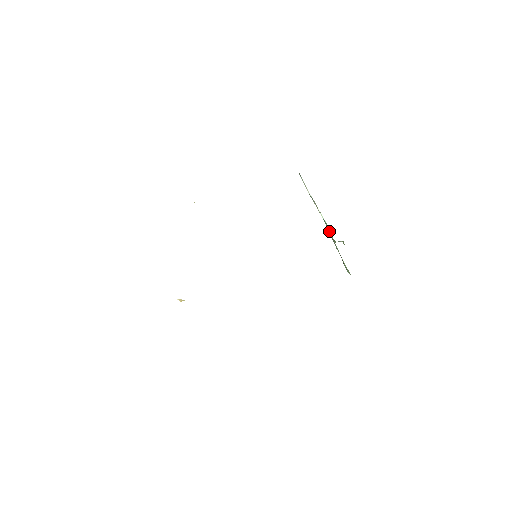
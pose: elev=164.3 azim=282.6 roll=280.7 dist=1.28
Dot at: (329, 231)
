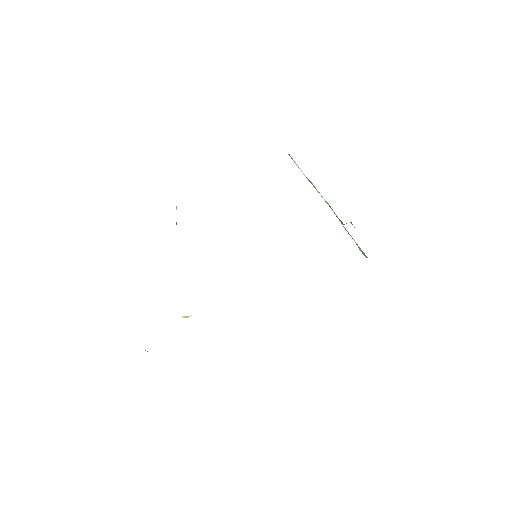
Dot at: (334, 213)
